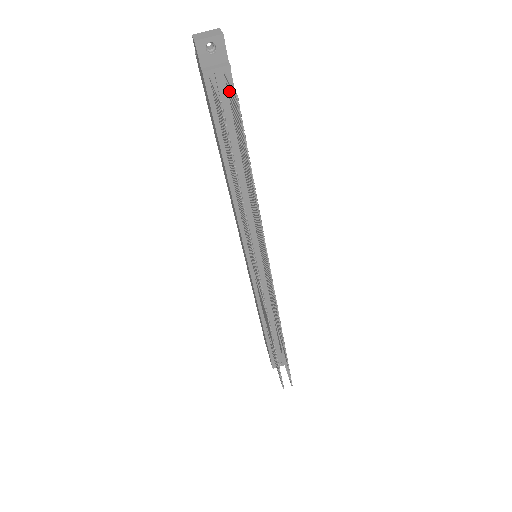
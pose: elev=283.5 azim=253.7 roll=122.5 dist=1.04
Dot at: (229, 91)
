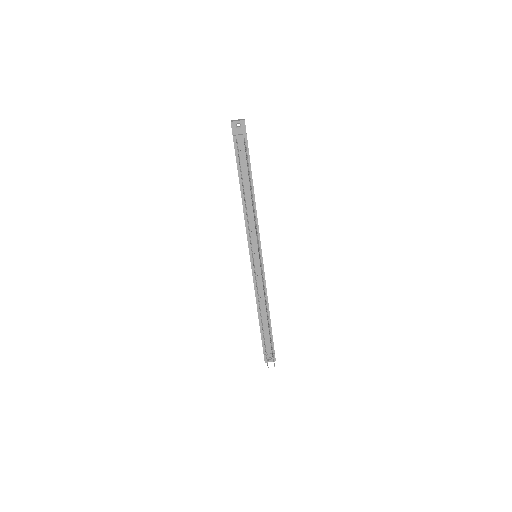
Dot at: occluded
